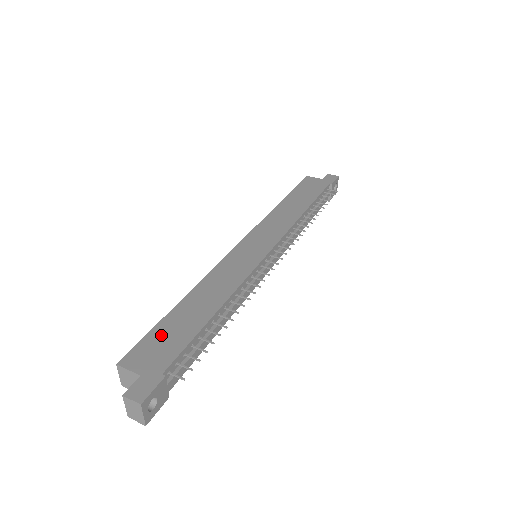
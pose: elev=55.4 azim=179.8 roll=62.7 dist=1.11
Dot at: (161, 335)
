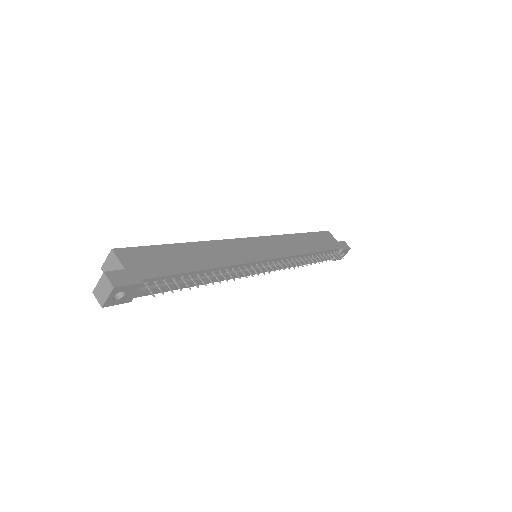
Dot at: (156, 254)
